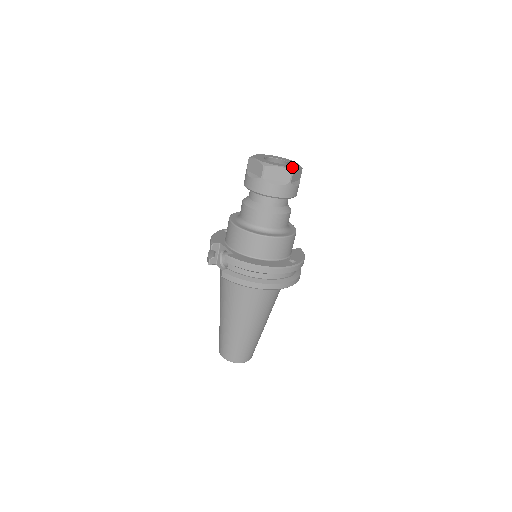
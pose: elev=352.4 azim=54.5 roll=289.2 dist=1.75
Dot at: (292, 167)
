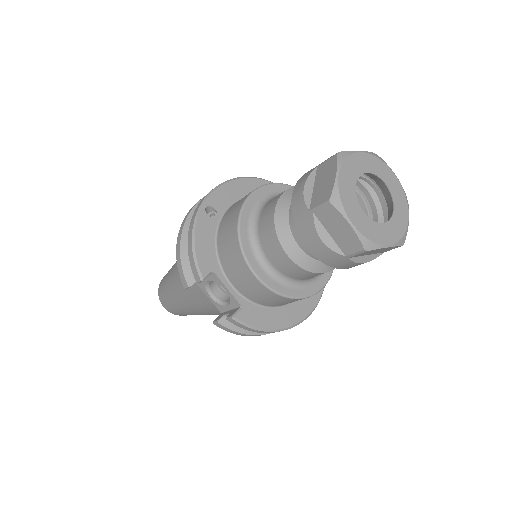
Dot at: (404, 234)
